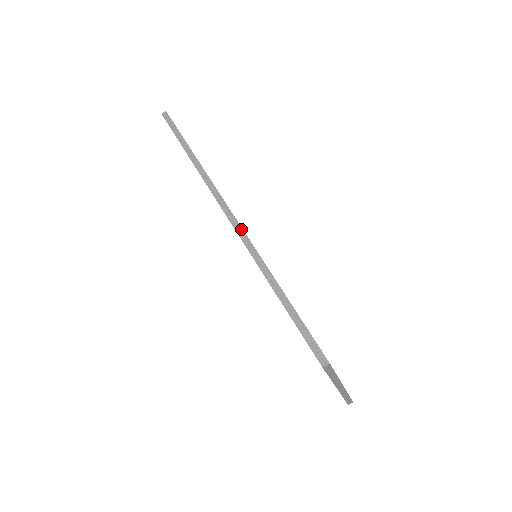
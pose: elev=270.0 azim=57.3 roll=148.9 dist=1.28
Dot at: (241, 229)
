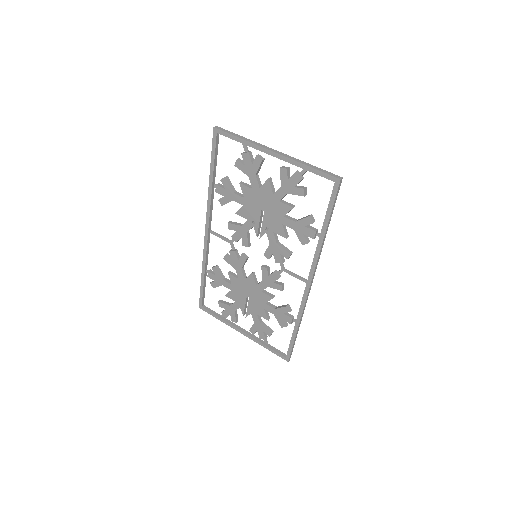
Dot at: (208, 217)
